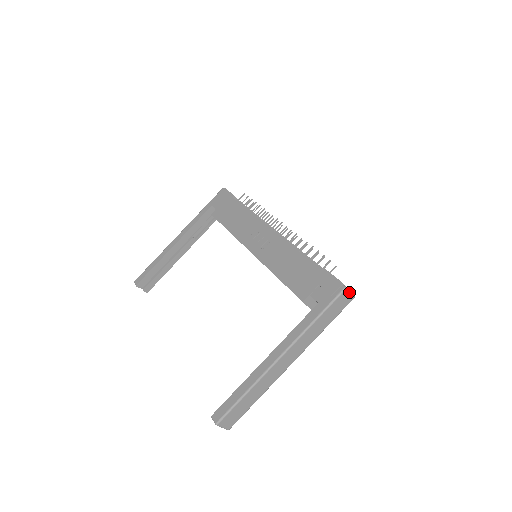
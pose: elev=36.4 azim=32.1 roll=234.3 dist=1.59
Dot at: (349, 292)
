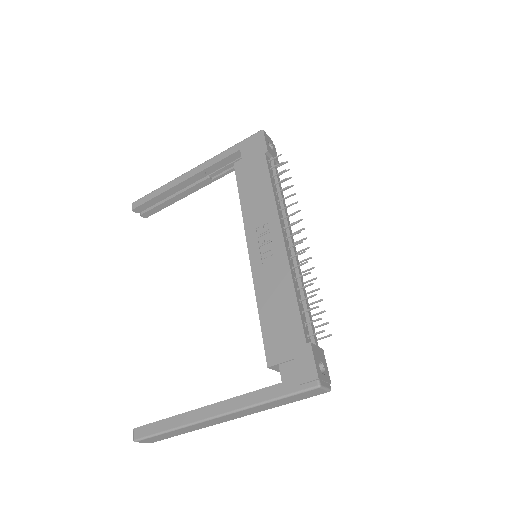
Dot at: (323, 389)
